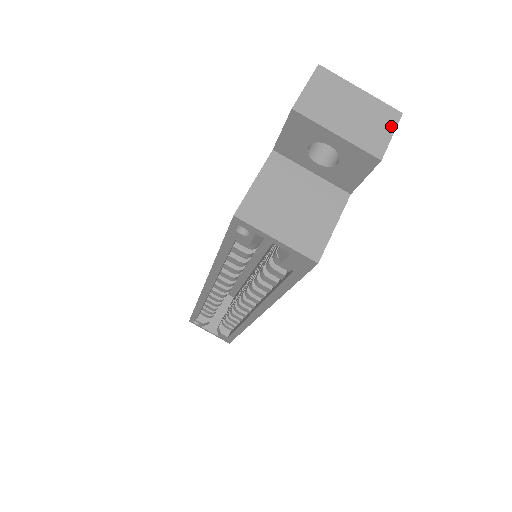
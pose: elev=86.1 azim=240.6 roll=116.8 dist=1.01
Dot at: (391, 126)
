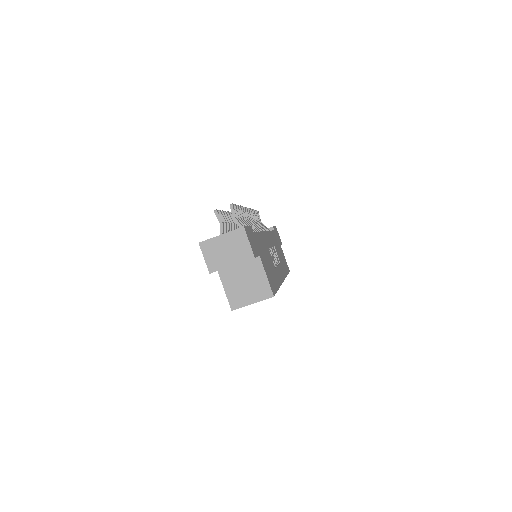
Dot at: (245, 238)
